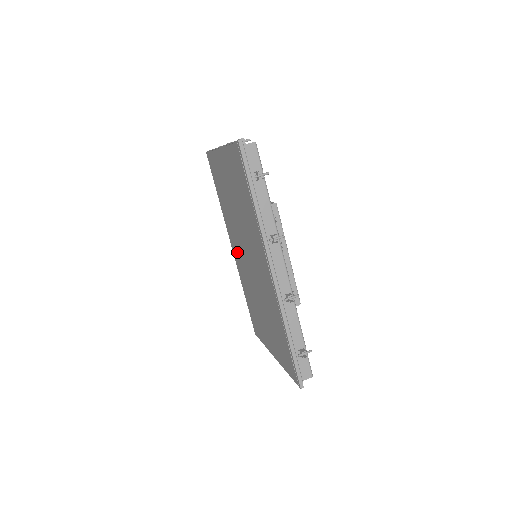
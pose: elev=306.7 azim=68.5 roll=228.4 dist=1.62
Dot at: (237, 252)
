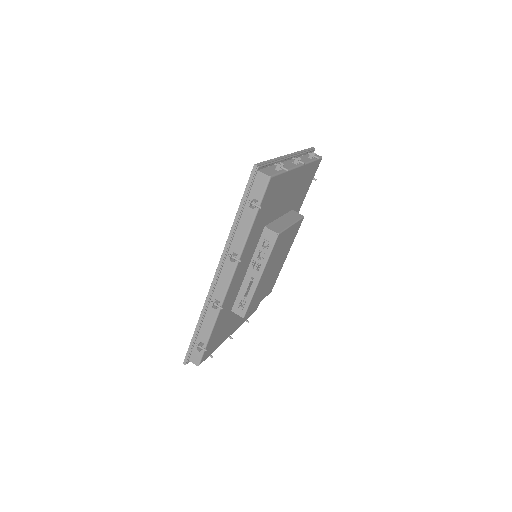
Dot at: occluded
